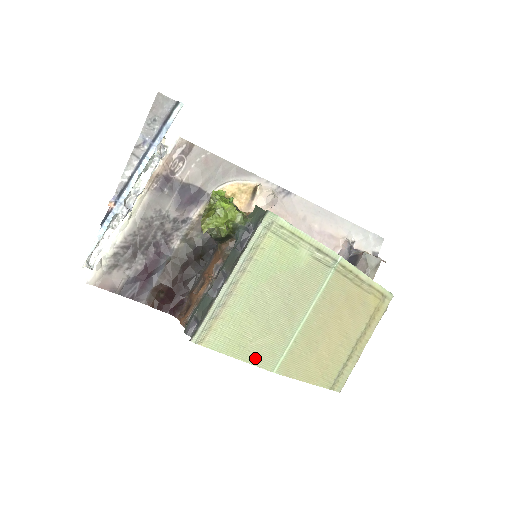
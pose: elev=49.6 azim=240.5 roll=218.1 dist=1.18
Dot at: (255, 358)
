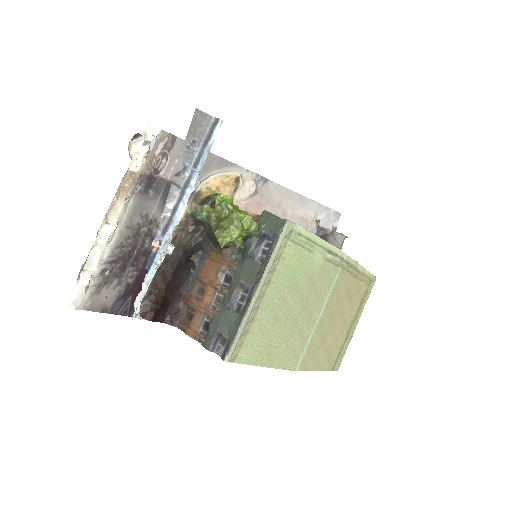
Dot at: (280, 362)
